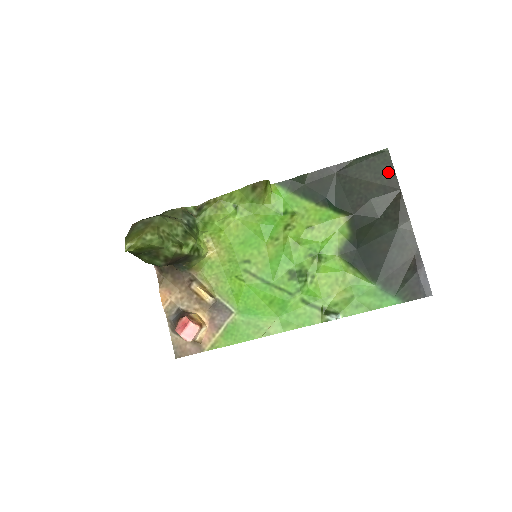
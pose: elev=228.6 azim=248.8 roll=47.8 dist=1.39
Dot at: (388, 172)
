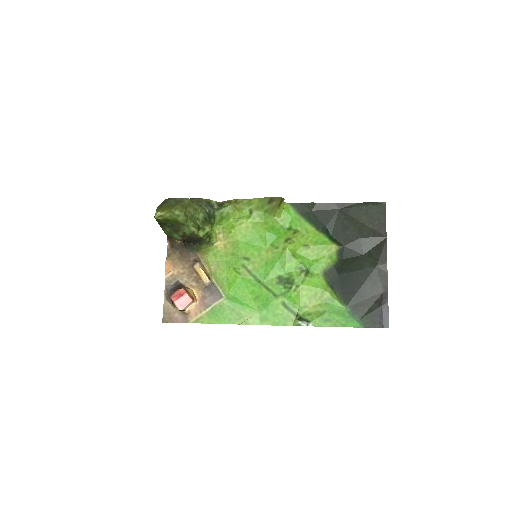
Dot at: (380, 221)
